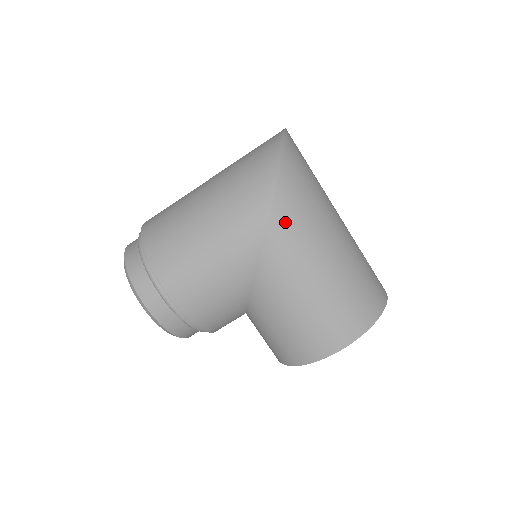
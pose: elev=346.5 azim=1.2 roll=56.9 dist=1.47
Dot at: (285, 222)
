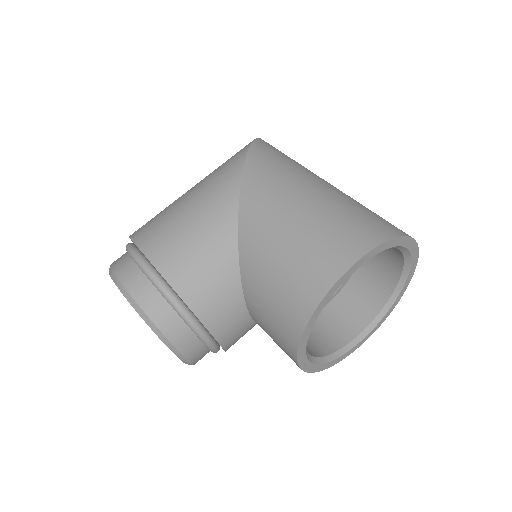
Dot at: (262, 165)
